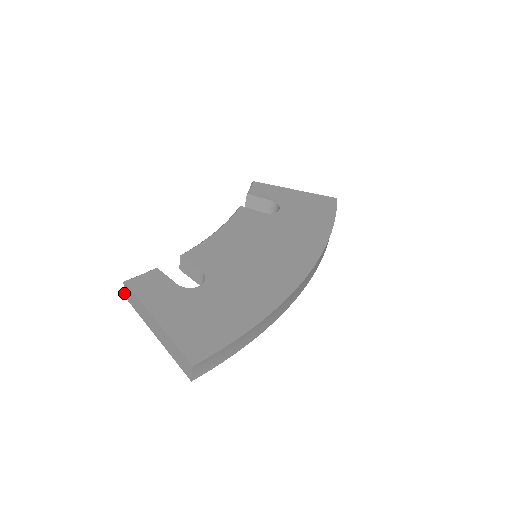
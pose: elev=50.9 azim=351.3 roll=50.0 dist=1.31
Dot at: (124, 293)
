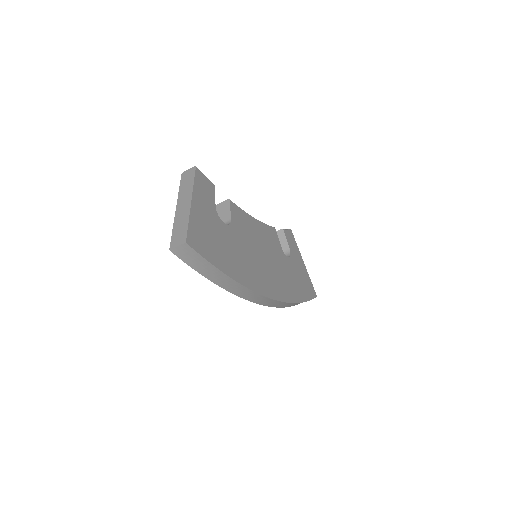
Dot at: (185, 171)
